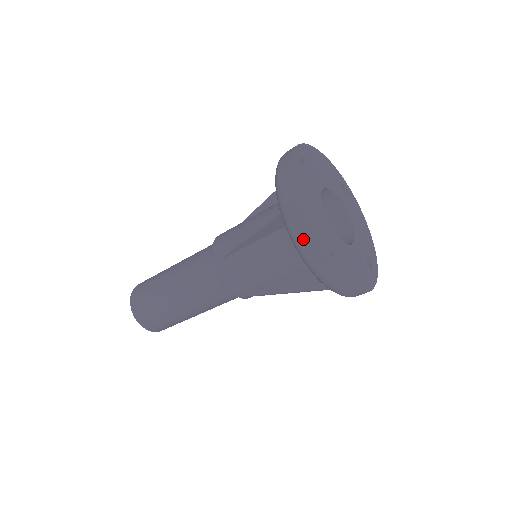
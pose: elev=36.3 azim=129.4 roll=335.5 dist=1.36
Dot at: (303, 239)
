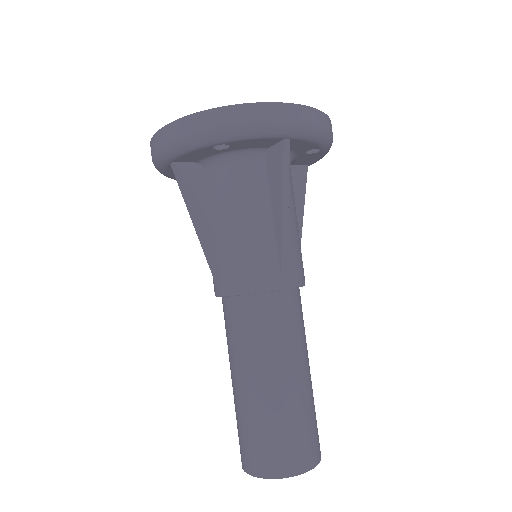
Dot at: (180, 130)
